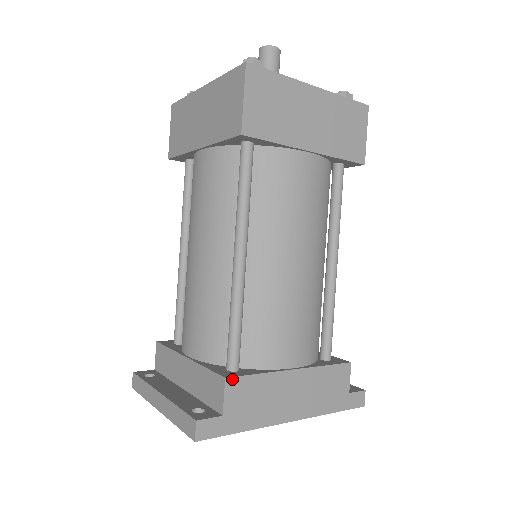
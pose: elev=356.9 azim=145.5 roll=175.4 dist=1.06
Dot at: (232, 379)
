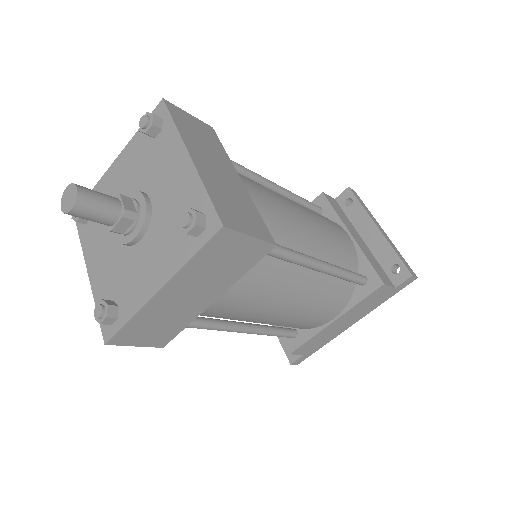
Dot at: (294, 351)
